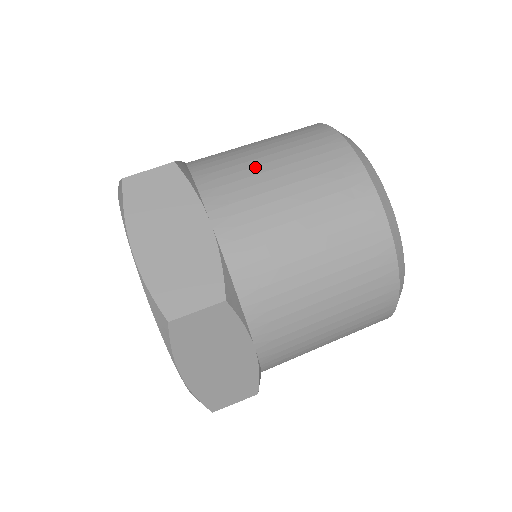
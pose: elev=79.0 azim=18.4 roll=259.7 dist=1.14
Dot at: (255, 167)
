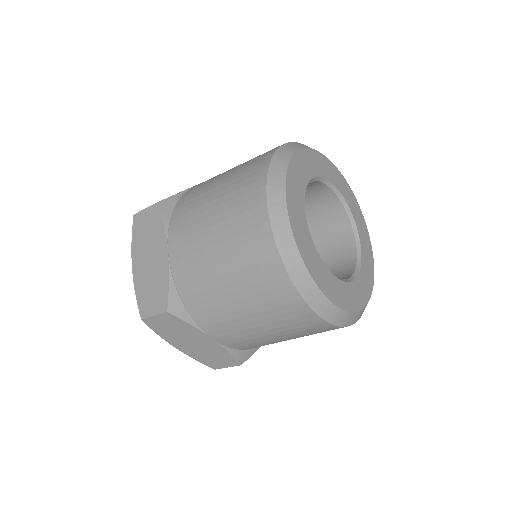
Dot at: (204, 205)
